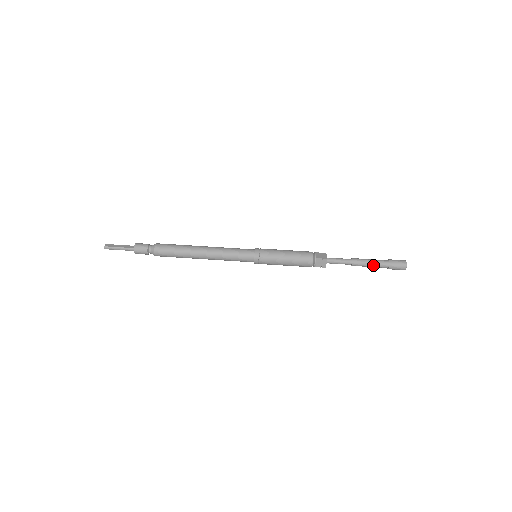
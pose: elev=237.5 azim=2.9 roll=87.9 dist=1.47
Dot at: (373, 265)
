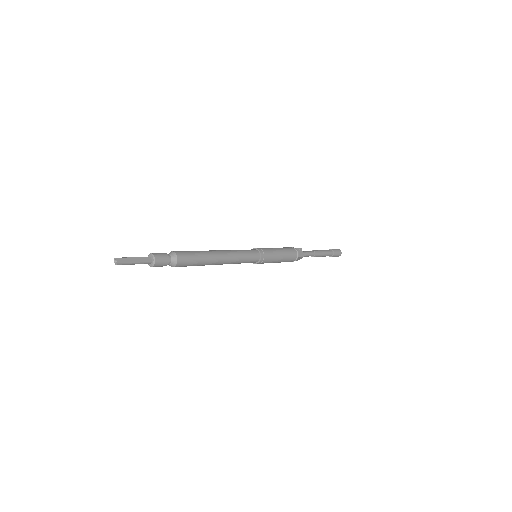
Dot at: (324, 256)
